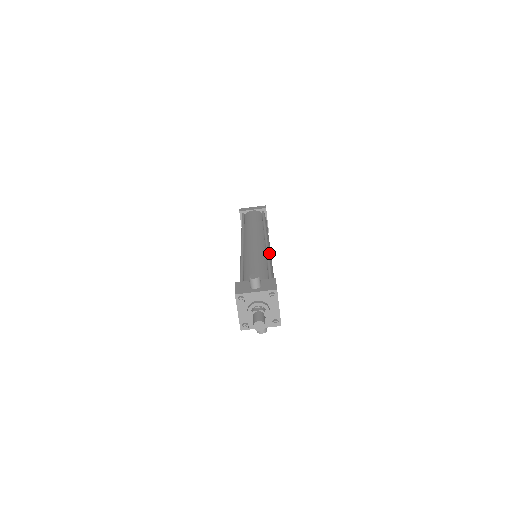
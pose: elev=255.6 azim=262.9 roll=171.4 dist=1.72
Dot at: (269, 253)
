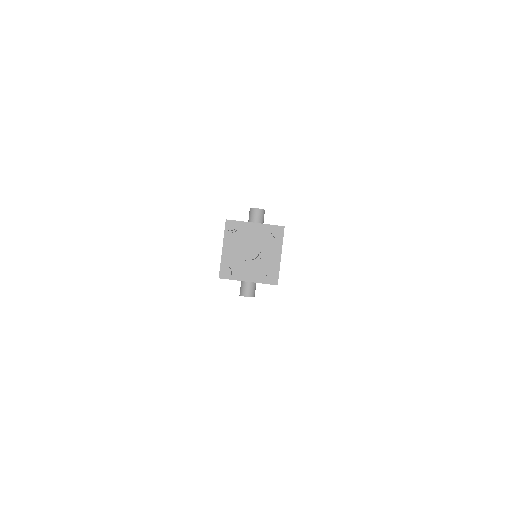
Dot at: occluded
